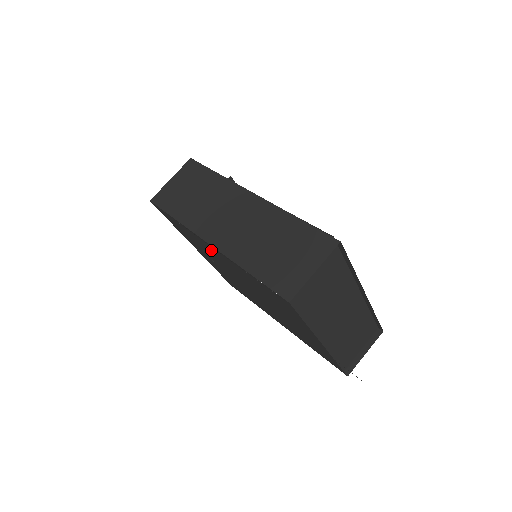
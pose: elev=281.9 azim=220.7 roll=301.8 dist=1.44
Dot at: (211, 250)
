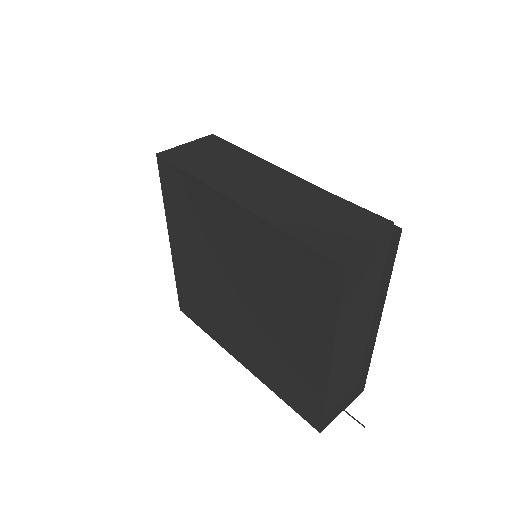
Dot at: (222, 220)
